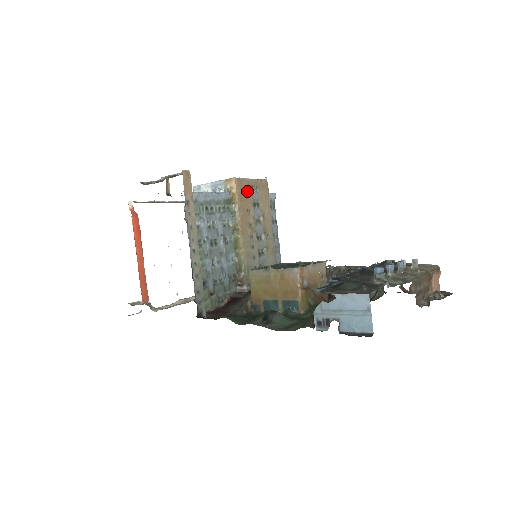
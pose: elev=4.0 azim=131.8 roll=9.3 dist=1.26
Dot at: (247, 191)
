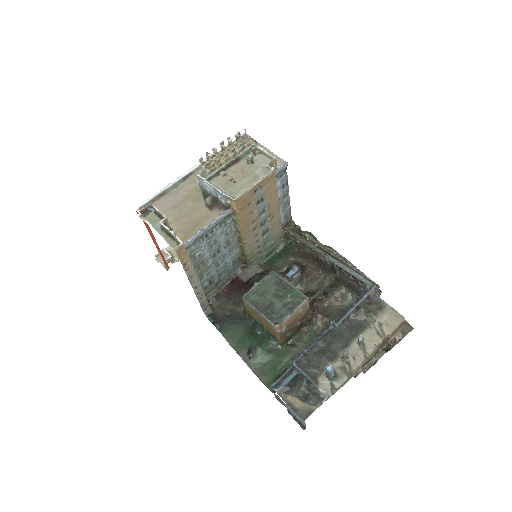
Dot at: (249, 199)
